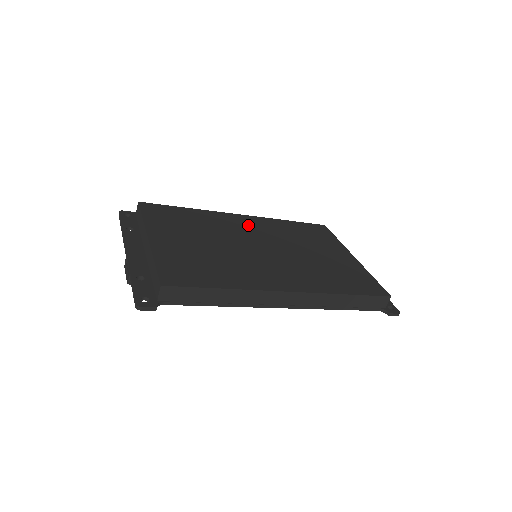
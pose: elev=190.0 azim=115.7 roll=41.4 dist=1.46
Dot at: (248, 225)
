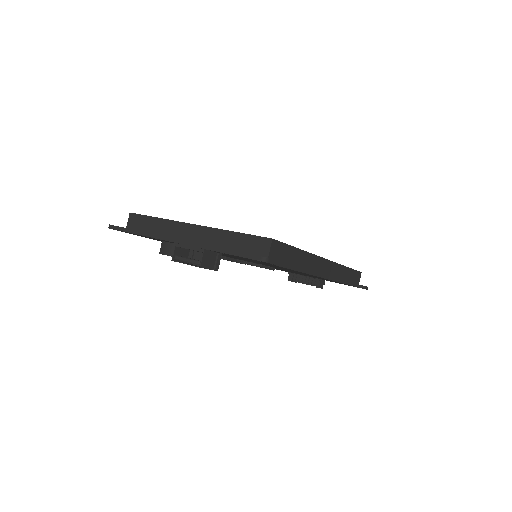
Dot at: occluded
